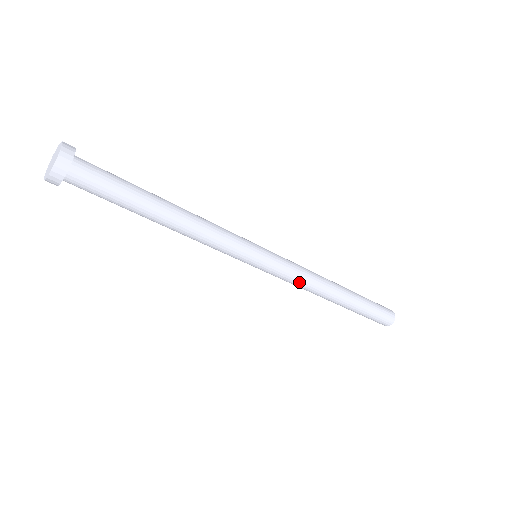
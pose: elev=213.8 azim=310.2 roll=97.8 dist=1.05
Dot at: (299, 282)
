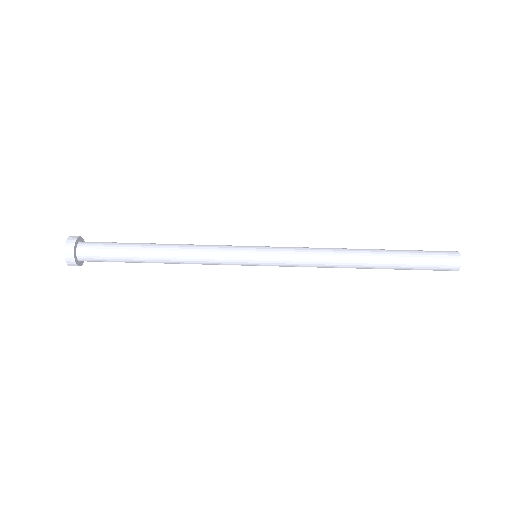
Dot at: (309, 251)
